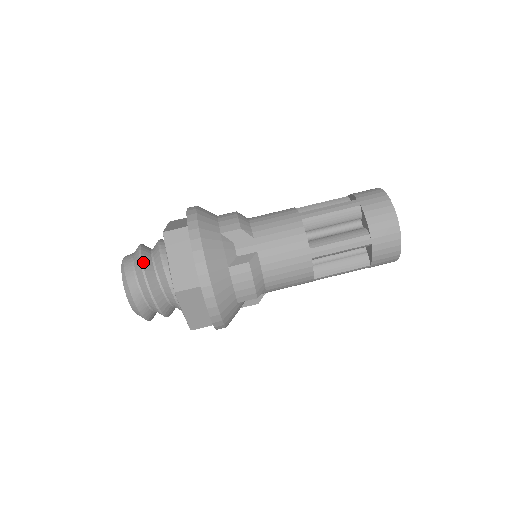
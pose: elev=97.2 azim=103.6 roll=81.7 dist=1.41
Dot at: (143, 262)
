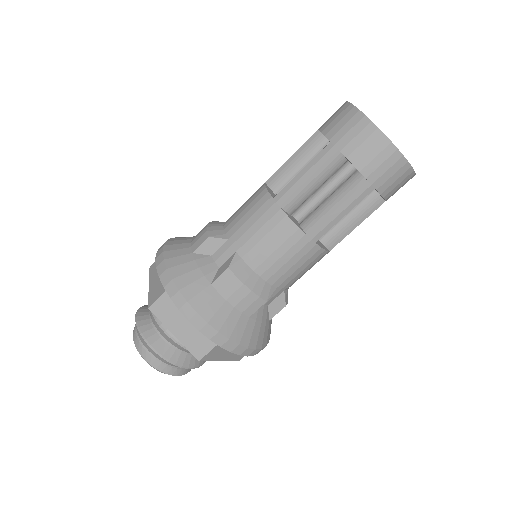
Dot at: (186, 366)
